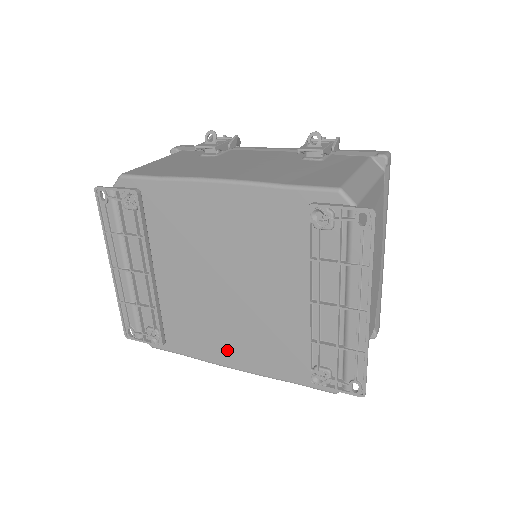
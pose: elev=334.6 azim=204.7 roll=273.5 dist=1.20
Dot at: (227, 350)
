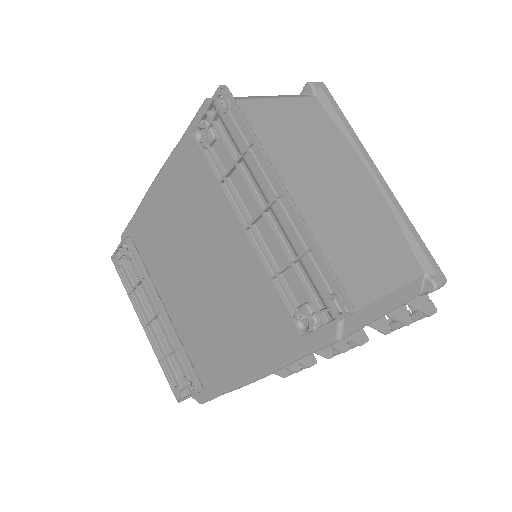
Dot at: (238, 357)
